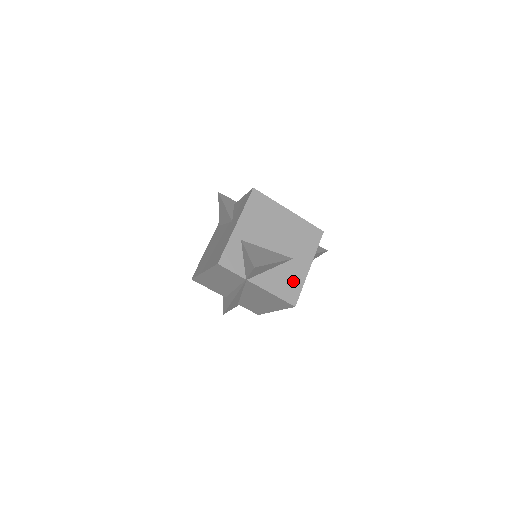
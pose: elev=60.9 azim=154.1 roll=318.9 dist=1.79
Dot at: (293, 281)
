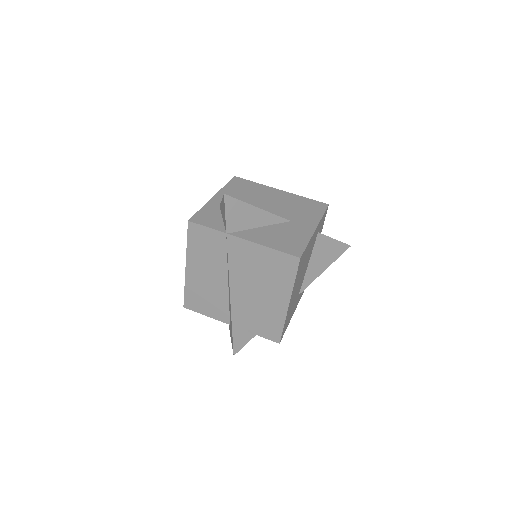
Dot at: (293, 237)
